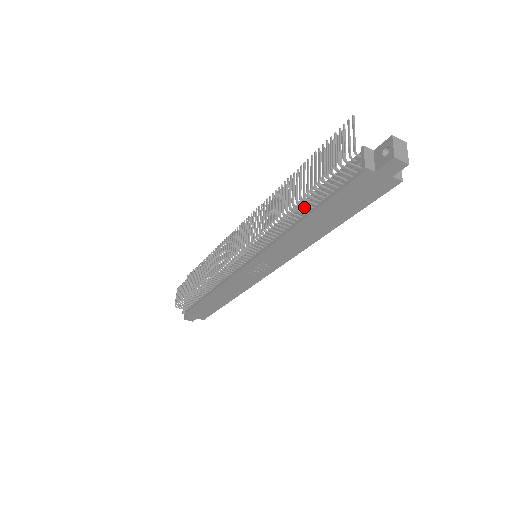
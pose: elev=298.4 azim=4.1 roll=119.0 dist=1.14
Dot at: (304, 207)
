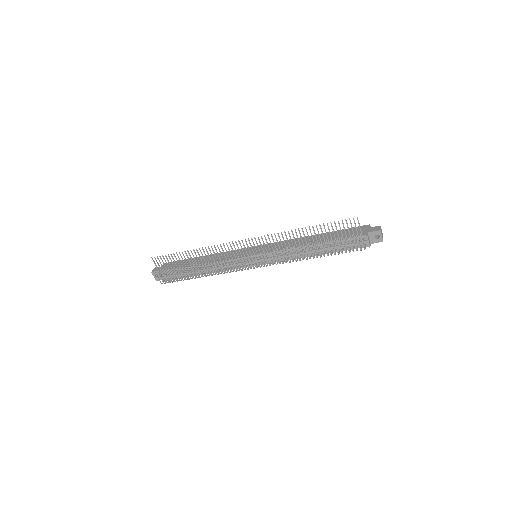
Dot at: (319, 251)
